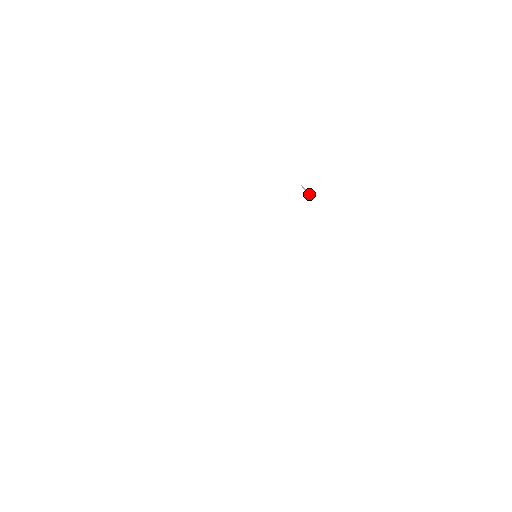
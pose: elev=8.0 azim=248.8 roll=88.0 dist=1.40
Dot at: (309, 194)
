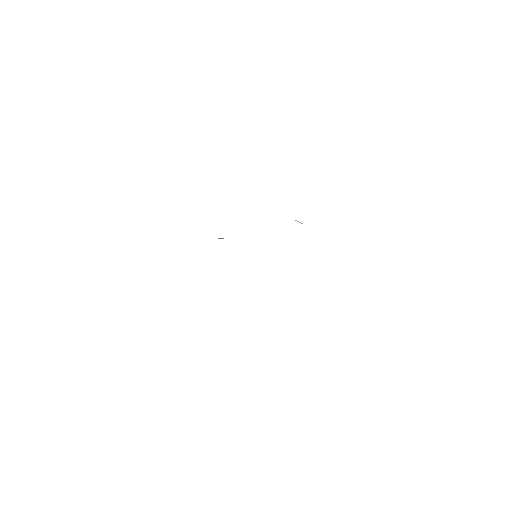
Dot at: (302, 223)
